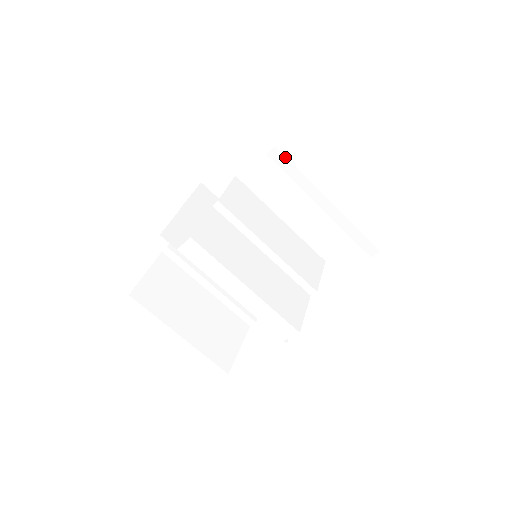
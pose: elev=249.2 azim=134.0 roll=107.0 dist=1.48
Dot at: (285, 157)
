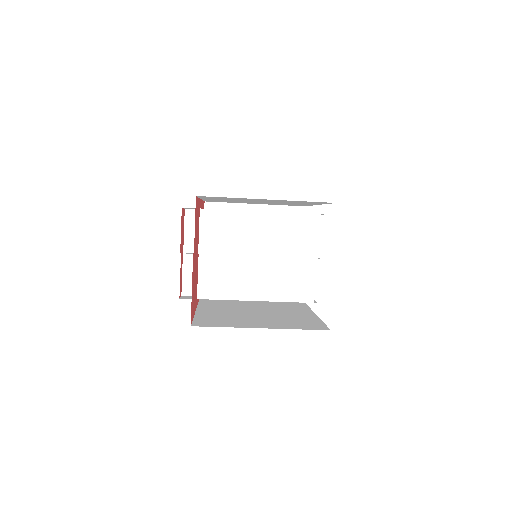
Dot at: occluded
